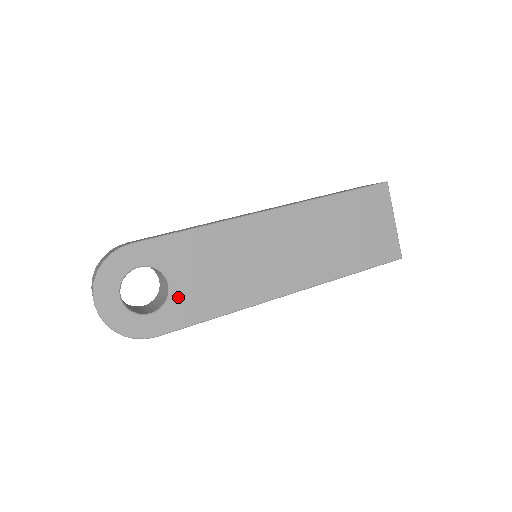
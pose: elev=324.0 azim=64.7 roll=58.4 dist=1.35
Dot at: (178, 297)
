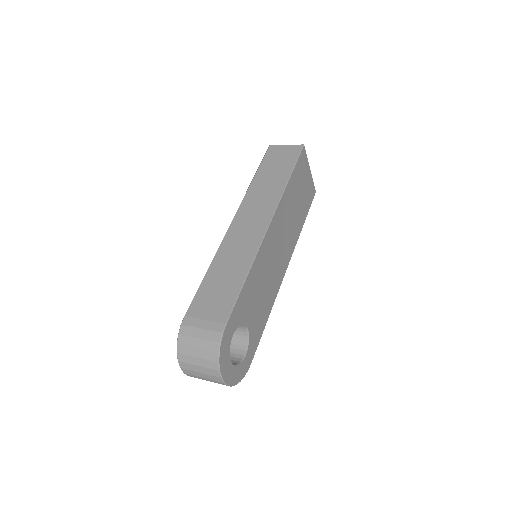
Dot at: (252, 330)
